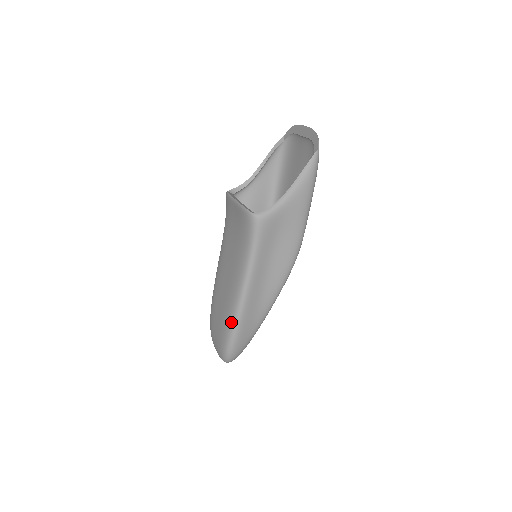
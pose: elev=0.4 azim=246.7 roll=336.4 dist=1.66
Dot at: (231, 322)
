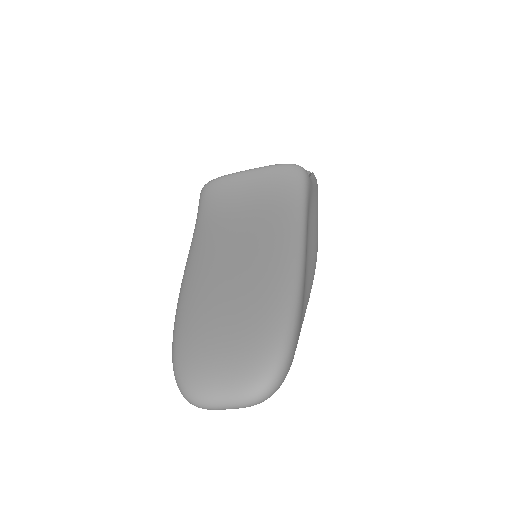
Dot at: (289, 287)
